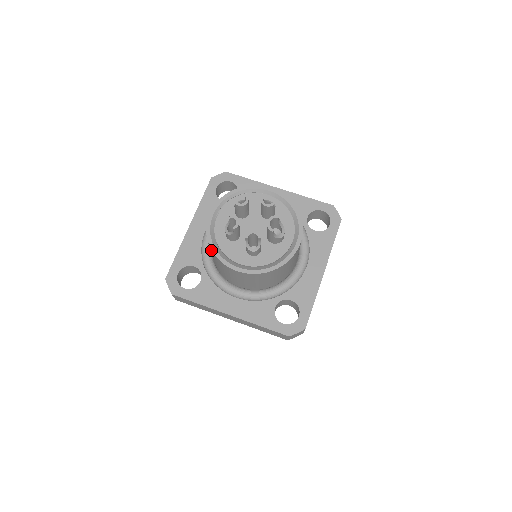
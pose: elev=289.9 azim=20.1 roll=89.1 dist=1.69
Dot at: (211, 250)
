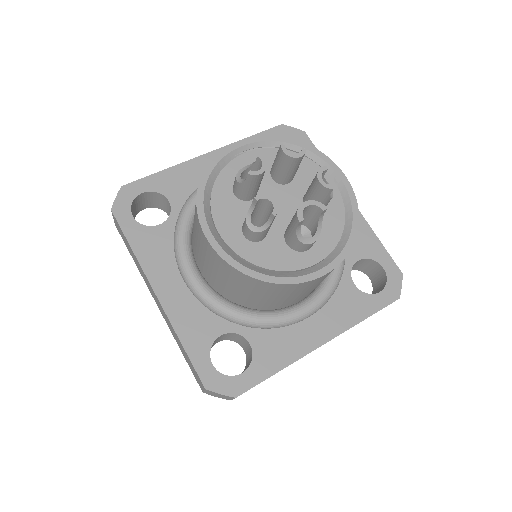
Dot at: (198, 185)
